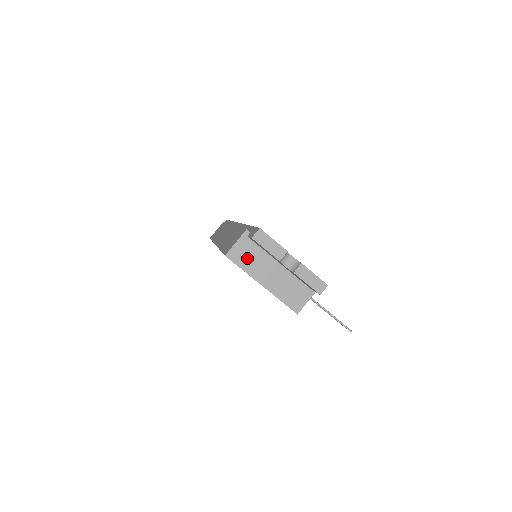
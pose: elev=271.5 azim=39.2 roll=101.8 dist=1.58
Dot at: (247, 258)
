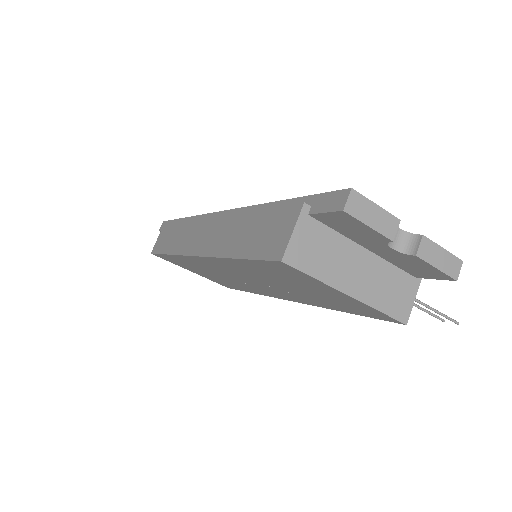
Dot at: (317, 255)
